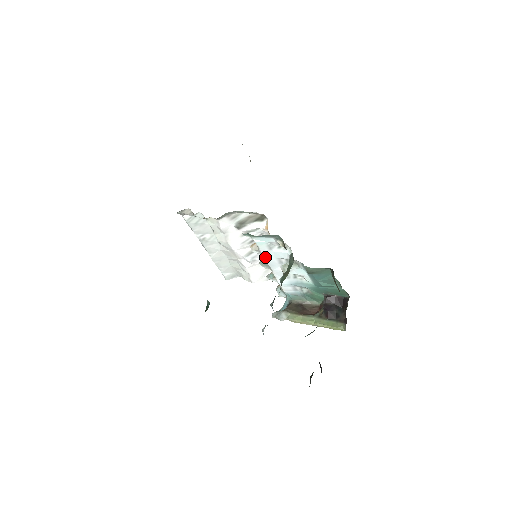
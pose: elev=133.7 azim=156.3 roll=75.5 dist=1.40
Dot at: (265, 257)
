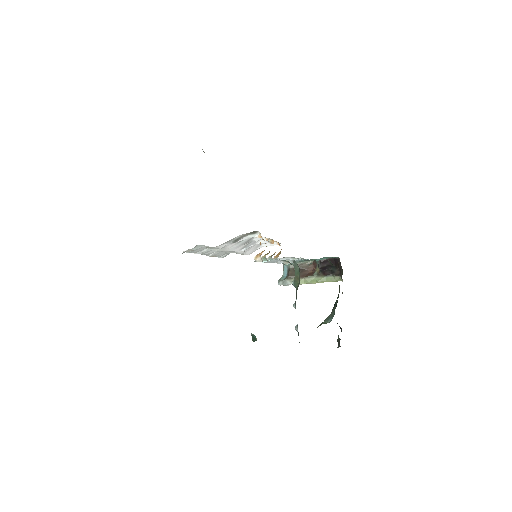
Dot at: (269, 262)
